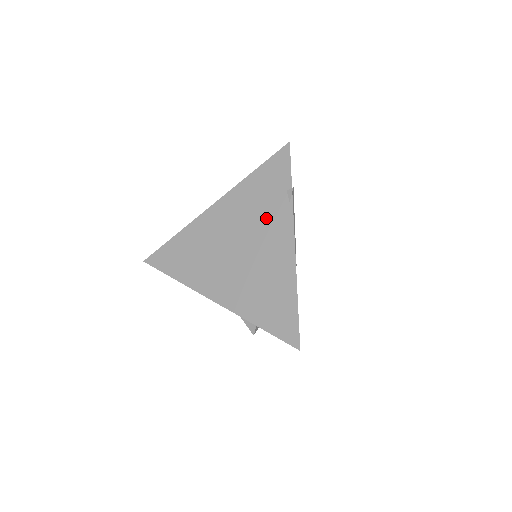
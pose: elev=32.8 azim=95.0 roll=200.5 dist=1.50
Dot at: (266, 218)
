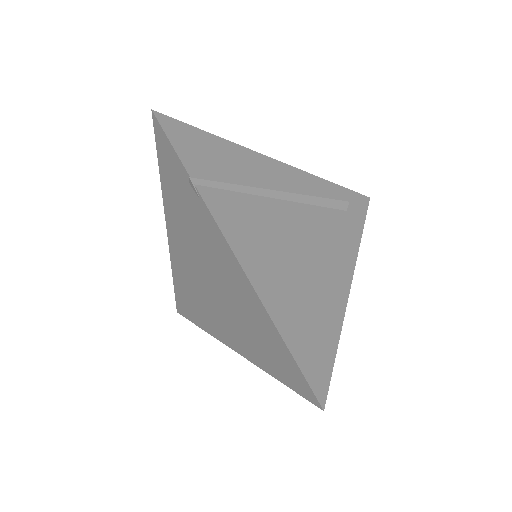
Dot at: (200, 232)
